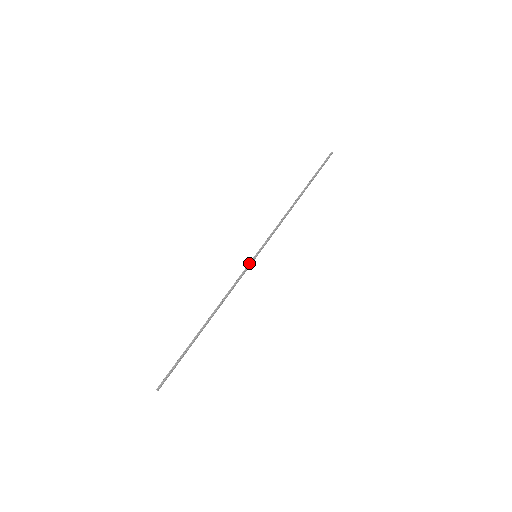
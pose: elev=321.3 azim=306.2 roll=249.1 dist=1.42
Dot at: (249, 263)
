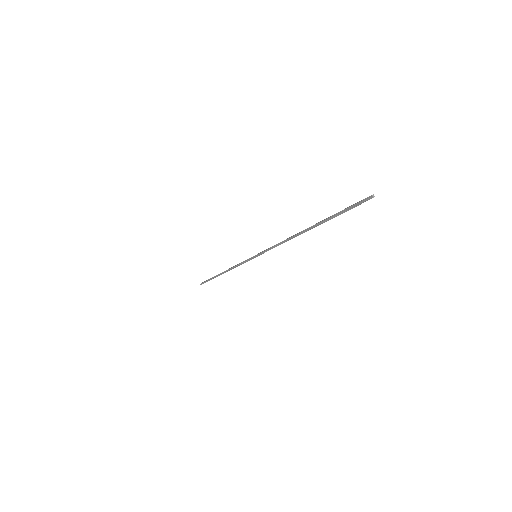
Dot at: (249, 258)
